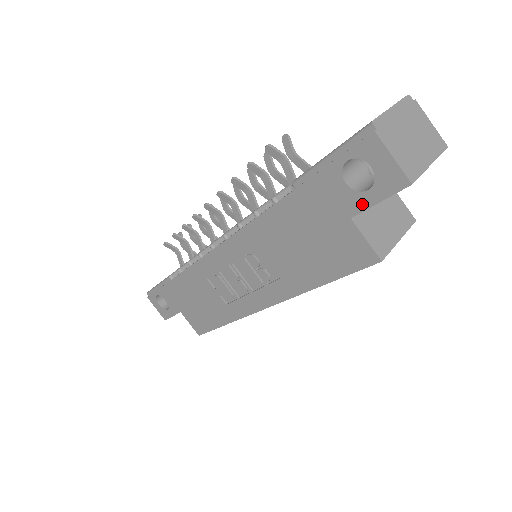
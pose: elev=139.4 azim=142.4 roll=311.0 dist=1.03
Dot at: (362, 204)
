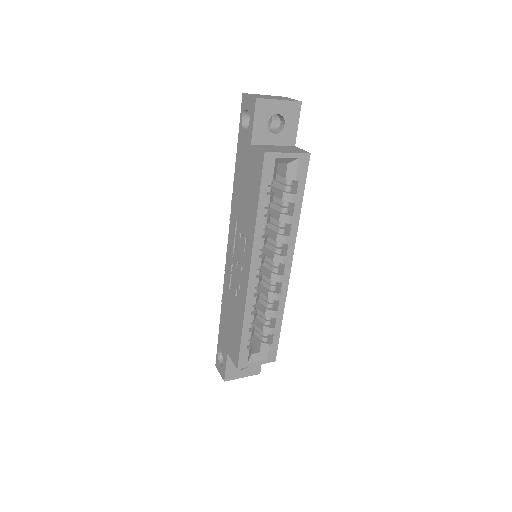
Dot at: (251, 131)
